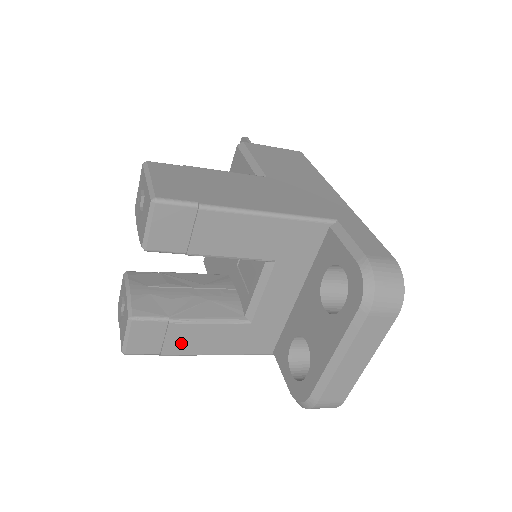
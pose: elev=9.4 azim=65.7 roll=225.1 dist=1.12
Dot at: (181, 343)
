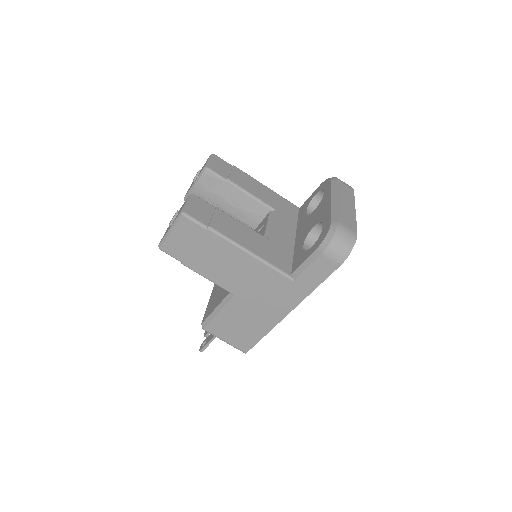
Dot at: (223, 226)
